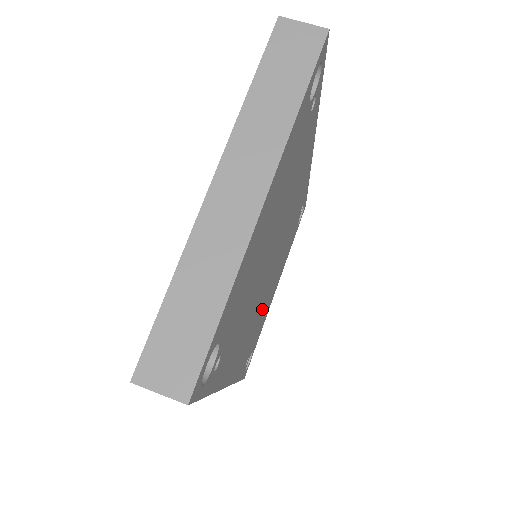
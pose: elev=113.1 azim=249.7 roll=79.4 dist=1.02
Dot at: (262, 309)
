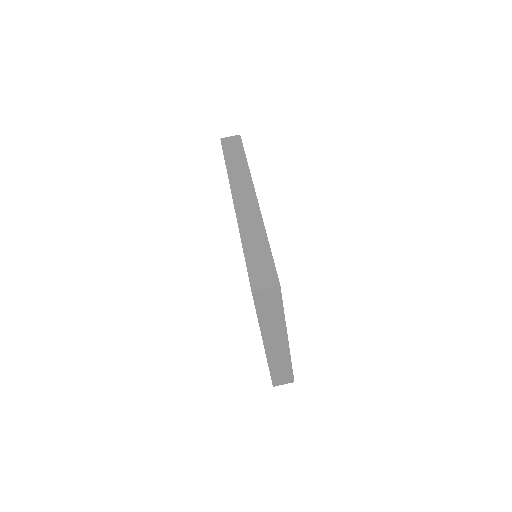
Dot at: occluded
